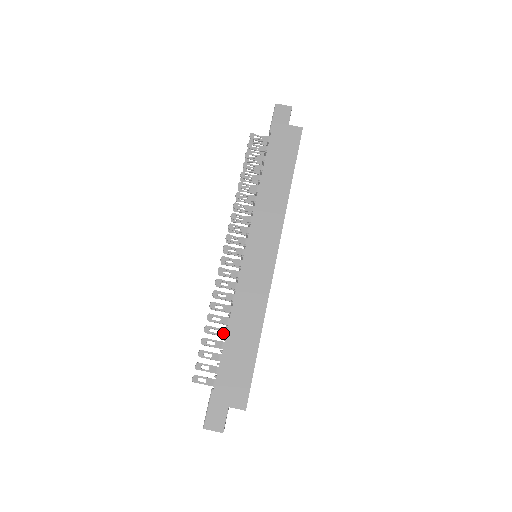
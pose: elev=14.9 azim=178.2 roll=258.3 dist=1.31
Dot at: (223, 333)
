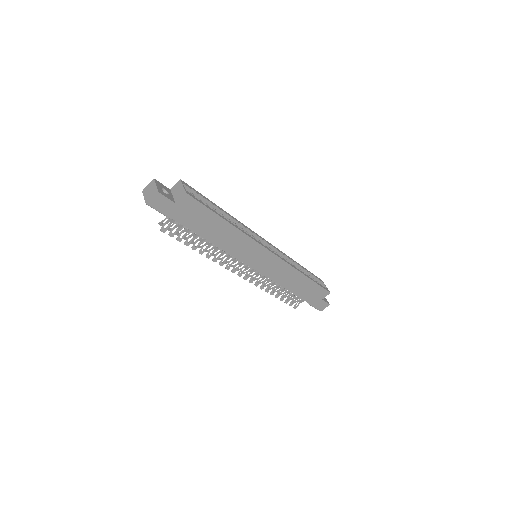
Dot at: occluded
